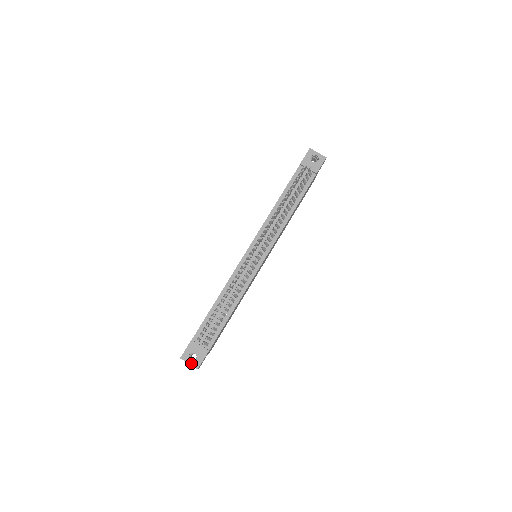
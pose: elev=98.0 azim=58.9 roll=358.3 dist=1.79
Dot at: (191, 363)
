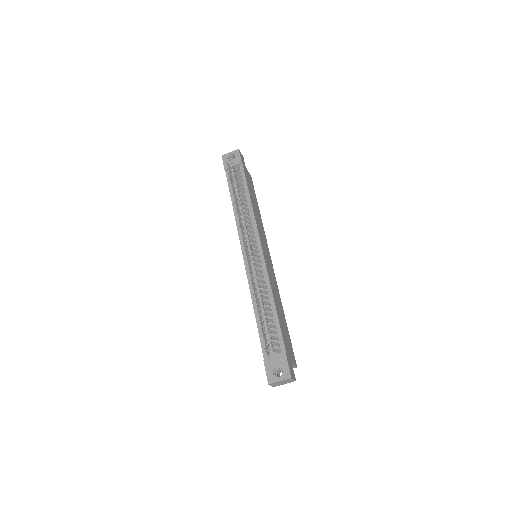
Dot at: (281, 379)
